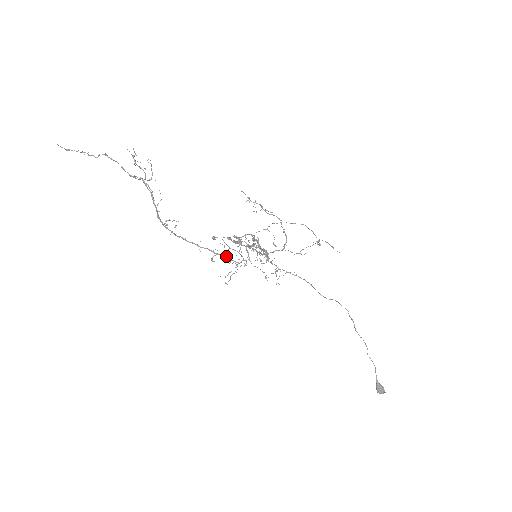
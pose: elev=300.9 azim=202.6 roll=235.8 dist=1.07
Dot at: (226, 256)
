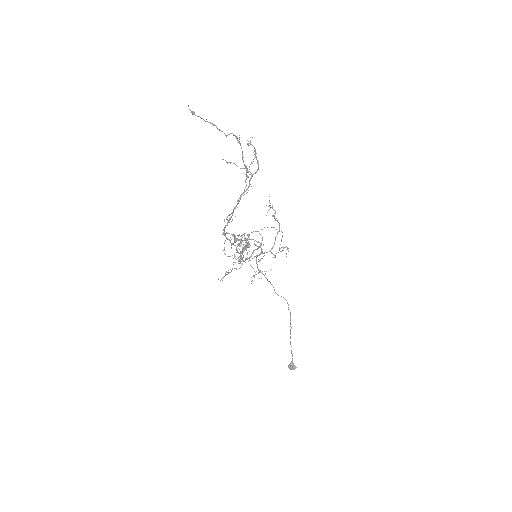
Dot at: occluded
